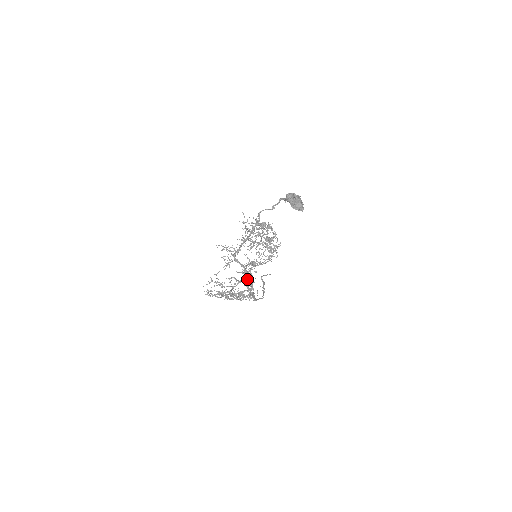
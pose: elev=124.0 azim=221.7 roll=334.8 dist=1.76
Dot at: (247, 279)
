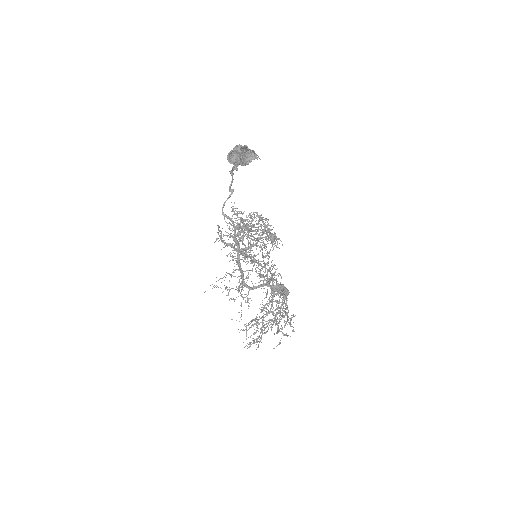
Dot at: (281, 292)
